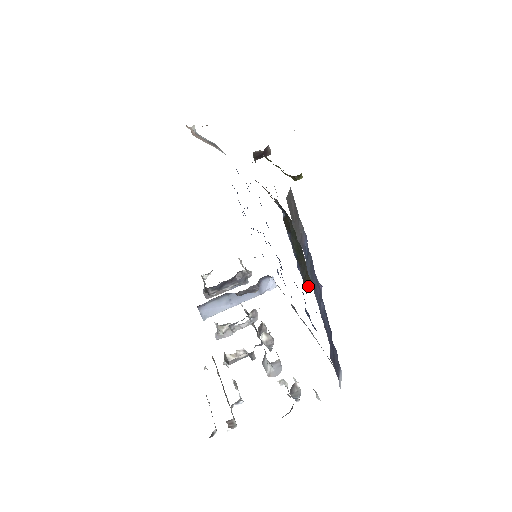
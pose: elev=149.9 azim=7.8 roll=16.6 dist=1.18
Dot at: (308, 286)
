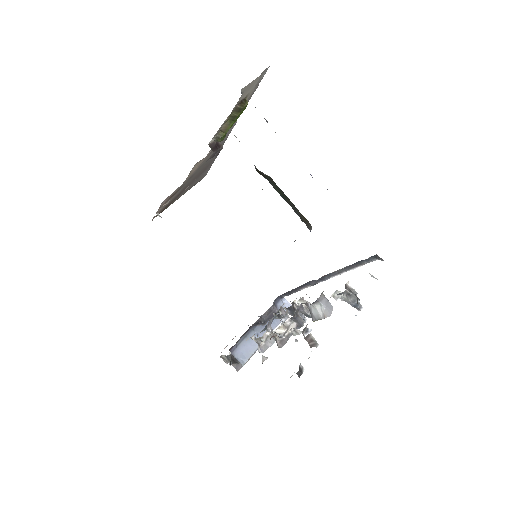
Dot at: (308, 225)
